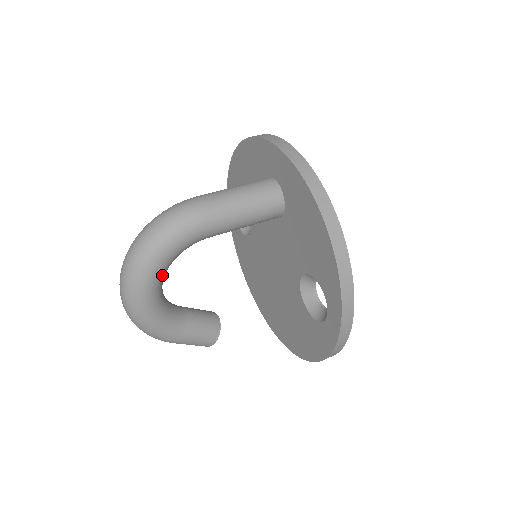
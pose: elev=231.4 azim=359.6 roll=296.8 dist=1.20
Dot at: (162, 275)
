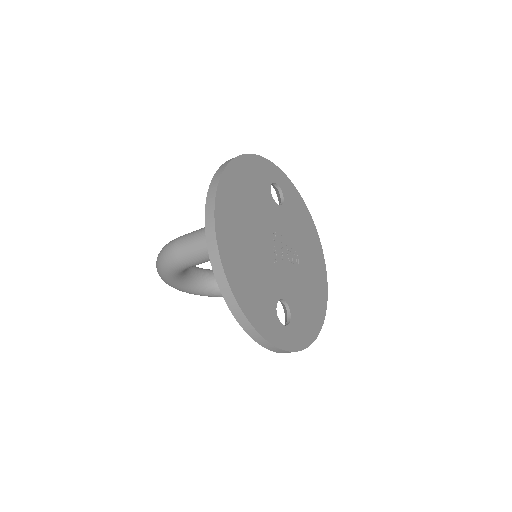
Dot at: (181, 280)
